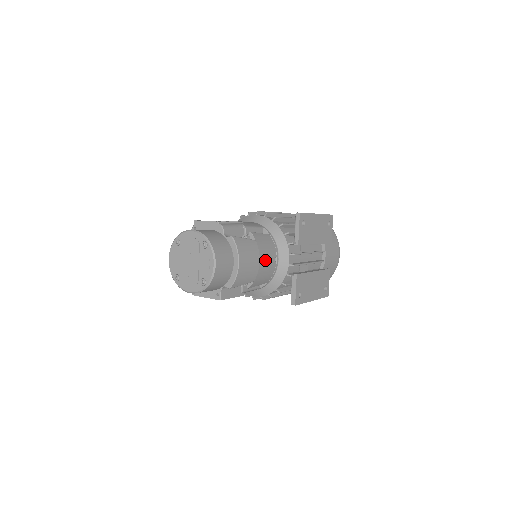
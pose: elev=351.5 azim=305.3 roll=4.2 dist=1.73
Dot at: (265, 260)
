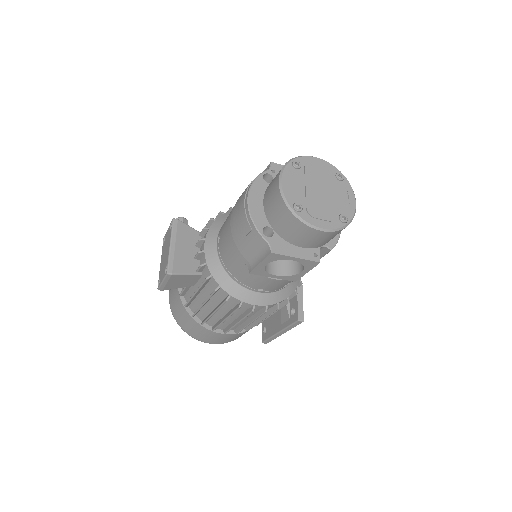
Dot at: occluded
